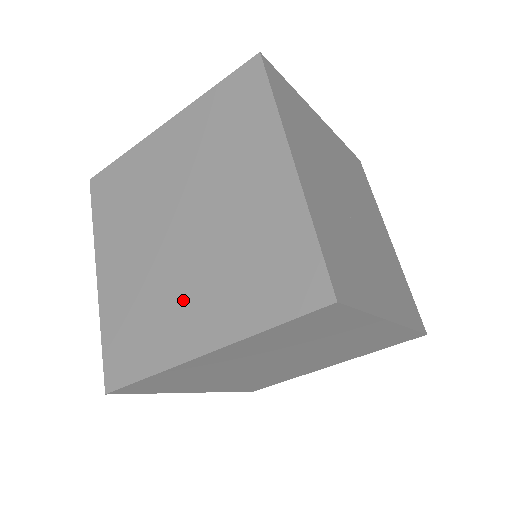
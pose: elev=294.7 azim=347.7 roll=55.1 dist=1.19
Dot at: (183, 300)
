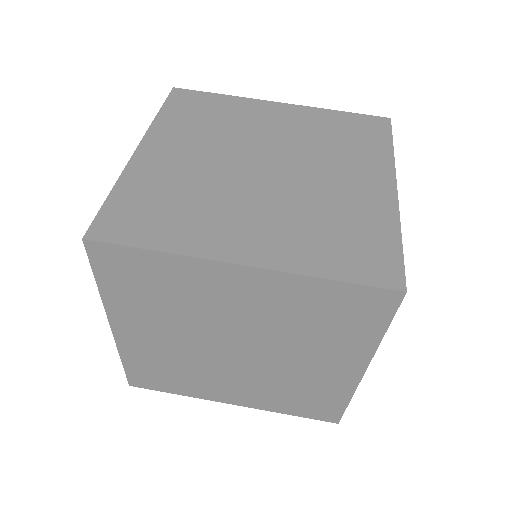
Dot at: (238, 215)
